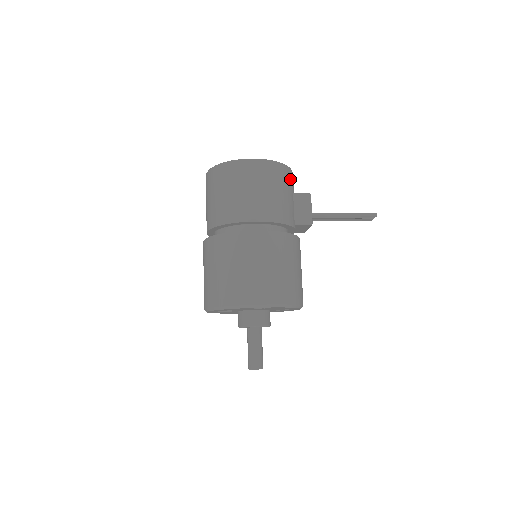
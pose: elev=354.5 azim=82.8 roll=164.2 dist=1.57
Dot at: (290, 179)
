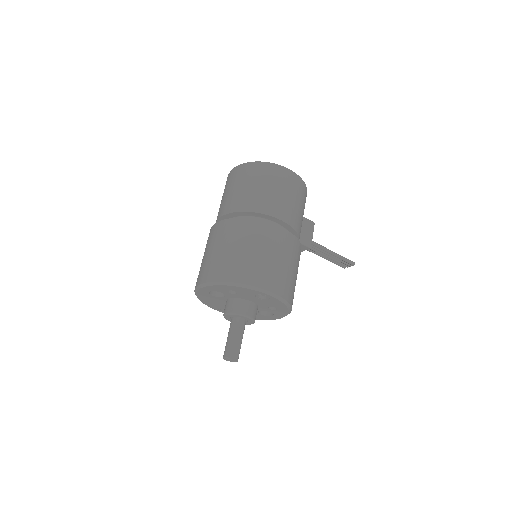
Dot at: occluded
